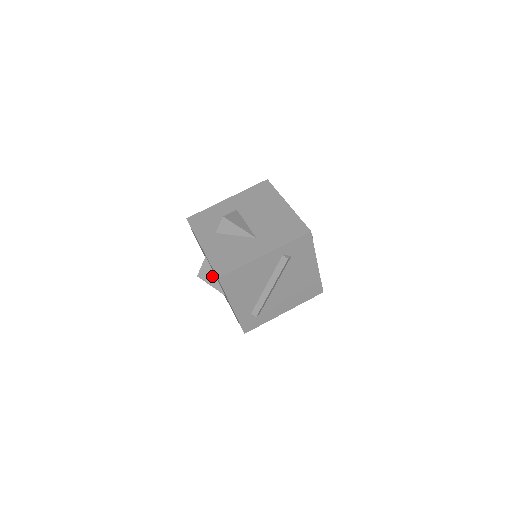
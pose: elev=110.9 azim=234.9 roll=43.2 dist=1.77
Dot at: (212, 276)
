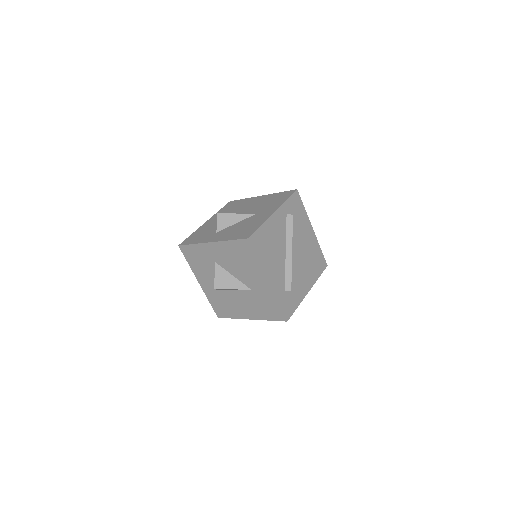
Dot at: (230, 278)
